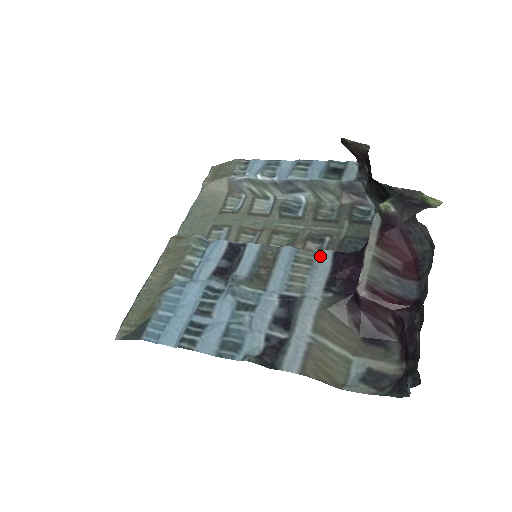
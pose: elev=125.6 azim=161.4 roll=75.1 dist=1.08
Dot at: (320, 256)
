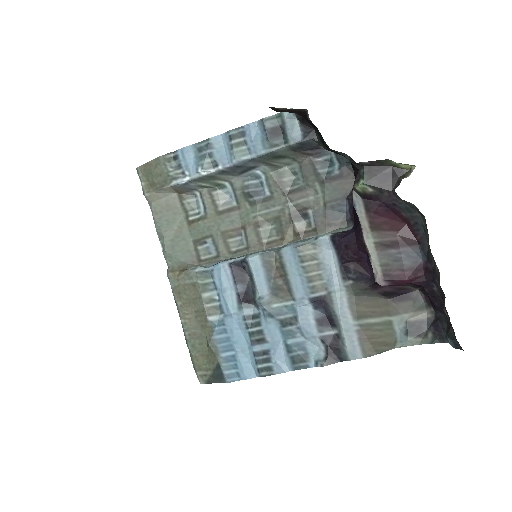
Dot at: (320, 246)
